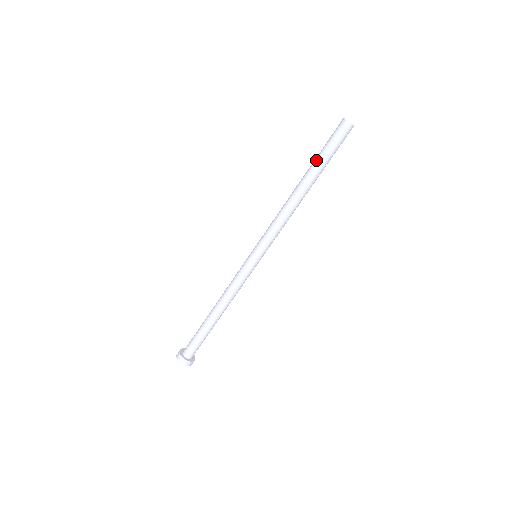
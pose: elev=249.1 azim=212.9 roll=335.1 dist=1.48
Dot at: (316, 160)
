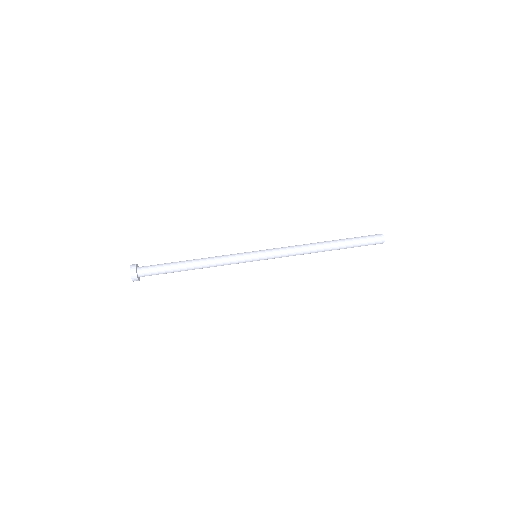
Dot at: (348, 240)
